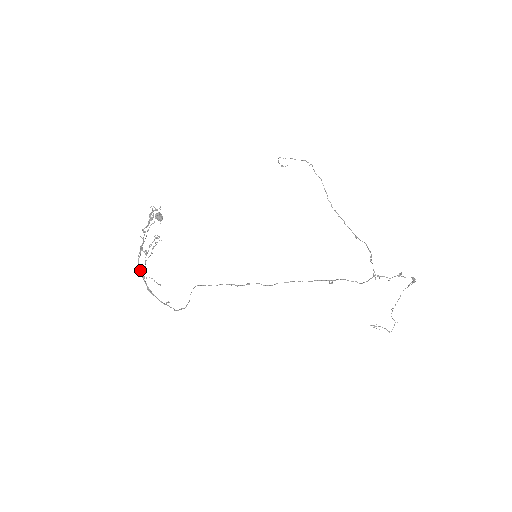
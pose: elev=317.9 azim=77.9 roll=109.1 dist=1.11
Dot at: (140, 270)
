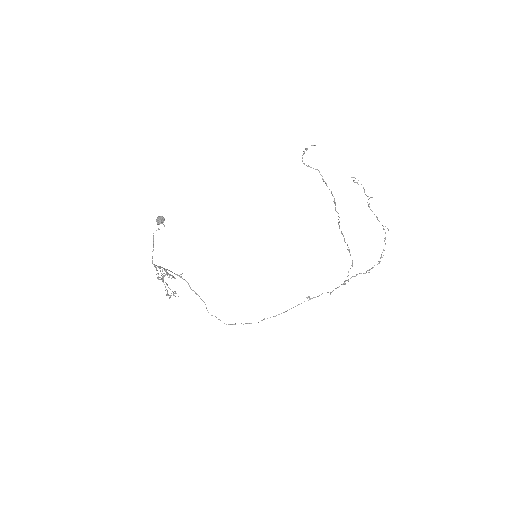
Dot at: occluded
